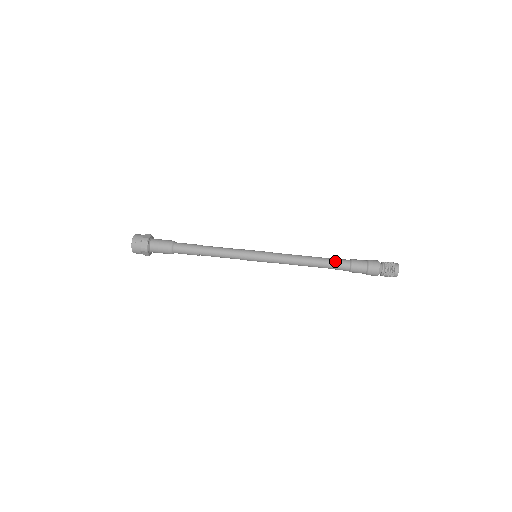
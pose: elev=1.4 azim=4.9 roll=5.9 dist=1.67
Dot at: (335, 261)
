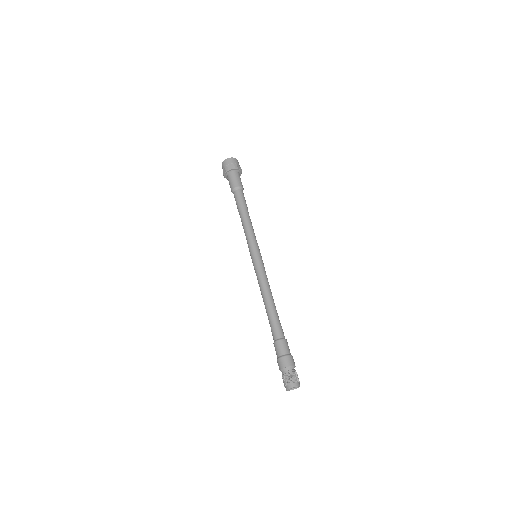
Dot at: (273, 325)
